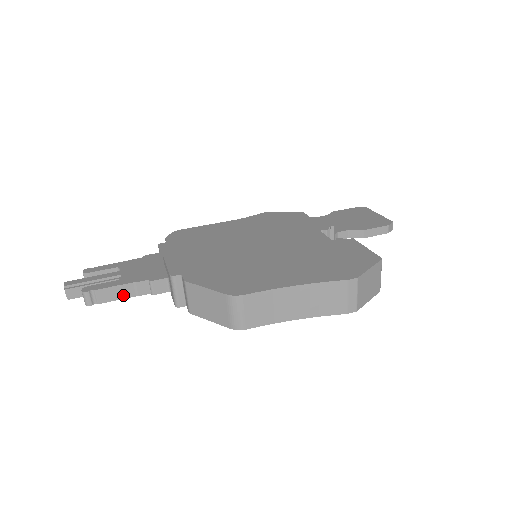
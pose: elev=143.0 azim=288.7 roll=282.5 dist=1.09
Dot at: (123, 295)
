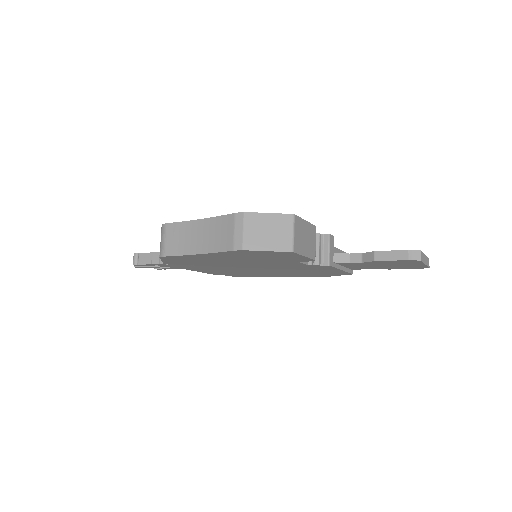
Dot at: (152, 261)
